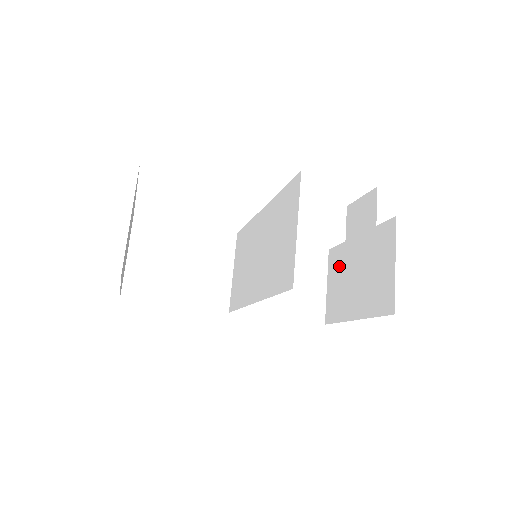
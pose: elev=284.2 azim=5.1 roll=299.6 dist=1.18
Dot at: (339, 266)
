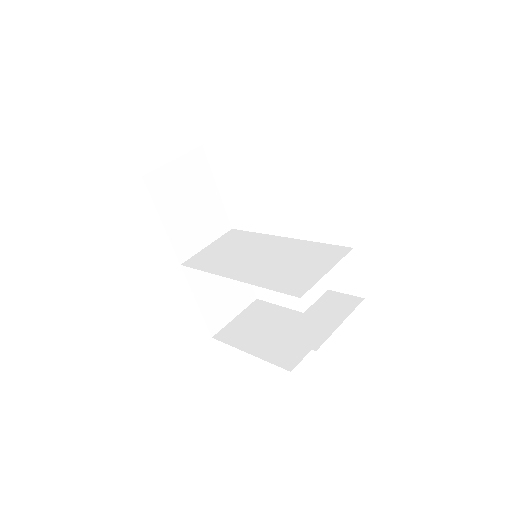
Dot at: (259, 314)
